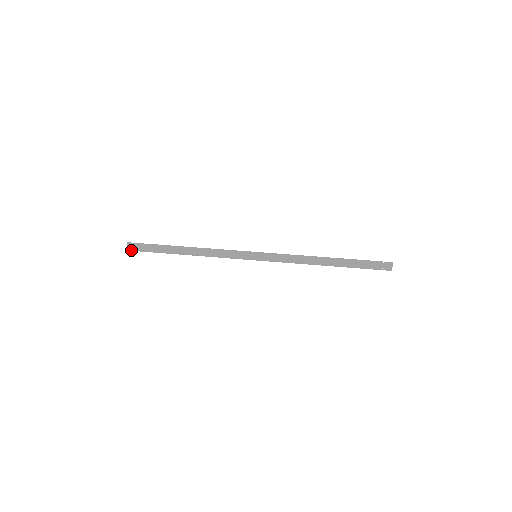
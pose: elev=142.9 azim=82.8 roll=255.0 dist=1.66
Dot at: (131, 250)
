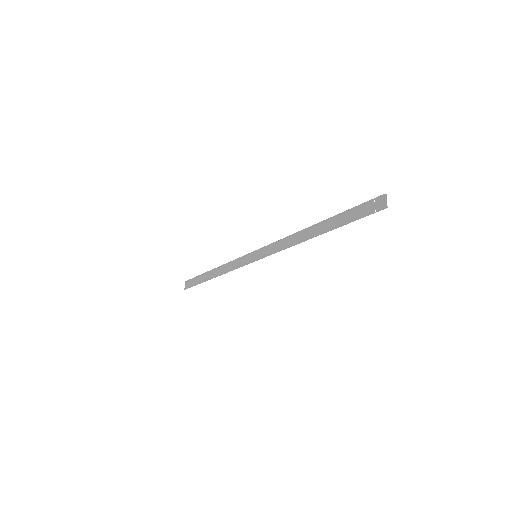
Dot at: (185, 289)
